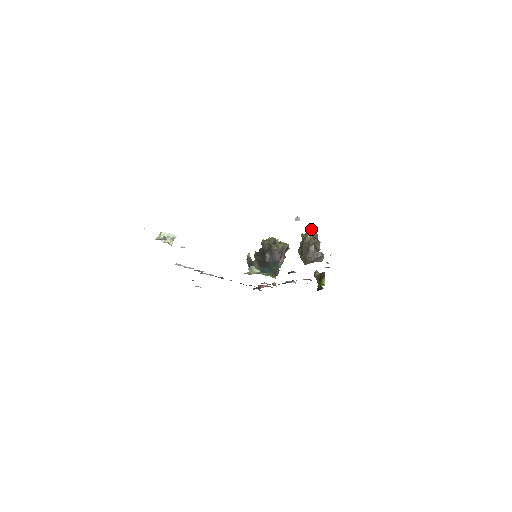
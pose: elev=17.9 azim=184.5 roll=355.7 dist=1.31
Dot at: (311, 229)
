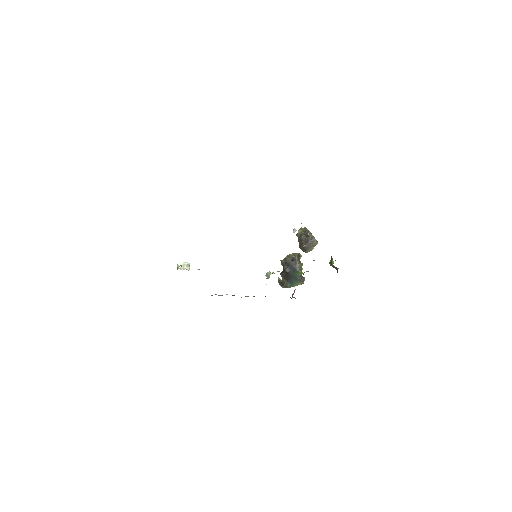
Dot at: (301, 228)
